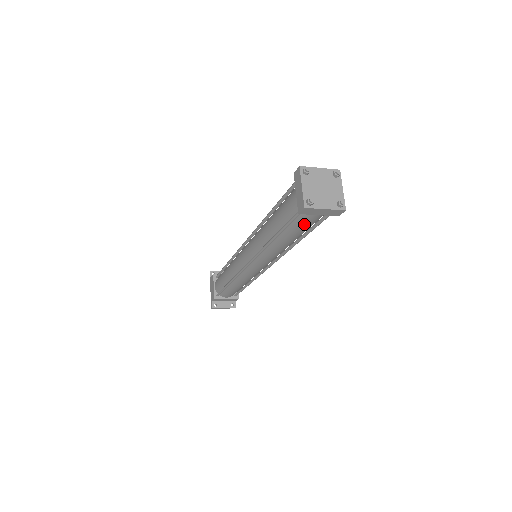
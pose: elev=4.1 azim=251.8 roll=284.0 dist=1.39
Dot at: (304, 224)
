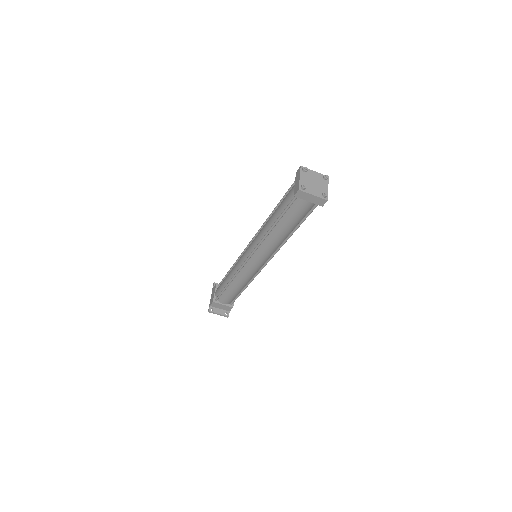
Dot at: (297, 211)
